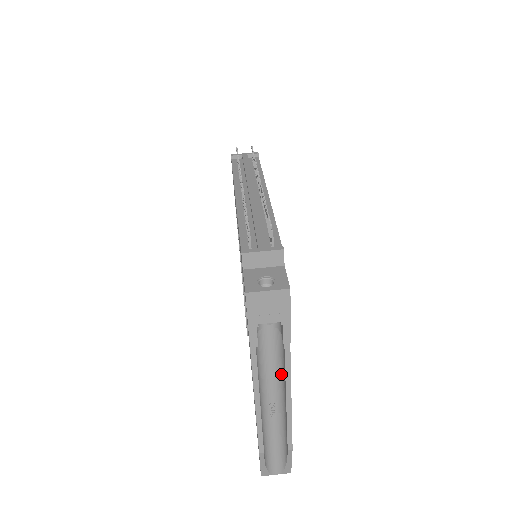
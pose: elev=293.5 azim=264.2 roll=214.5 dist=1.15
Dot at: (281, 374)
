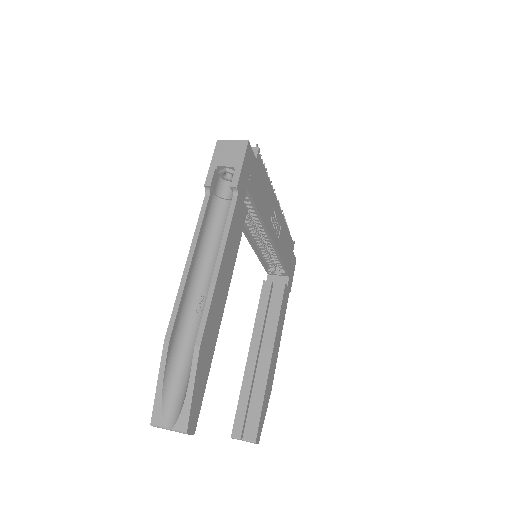
Dot at: occluded
